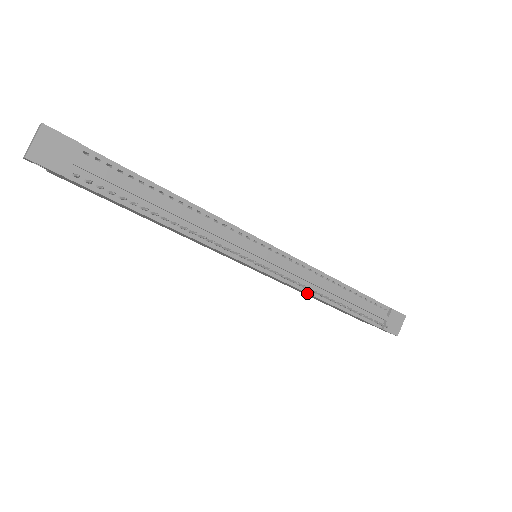
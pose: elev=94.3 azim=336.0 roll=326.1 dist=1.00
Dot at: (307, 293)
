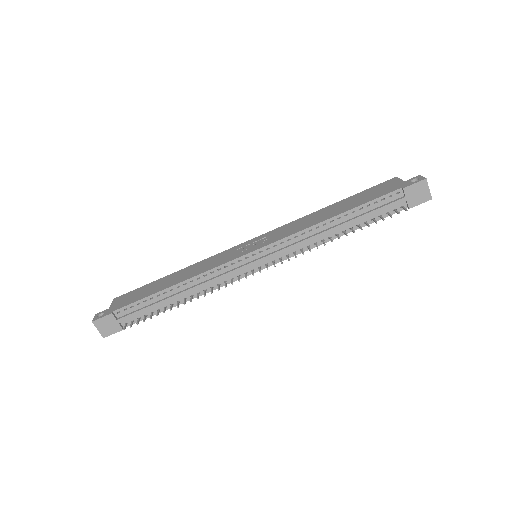
Dot at: occluded
